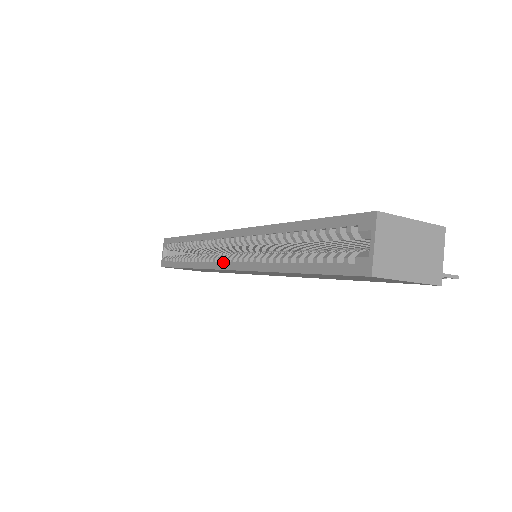
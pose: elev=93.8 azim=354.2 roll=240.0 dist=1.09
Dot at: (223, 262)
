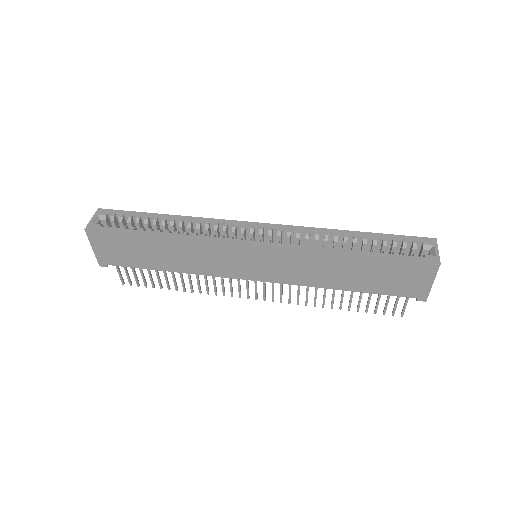
Dot at: (251, 240)
